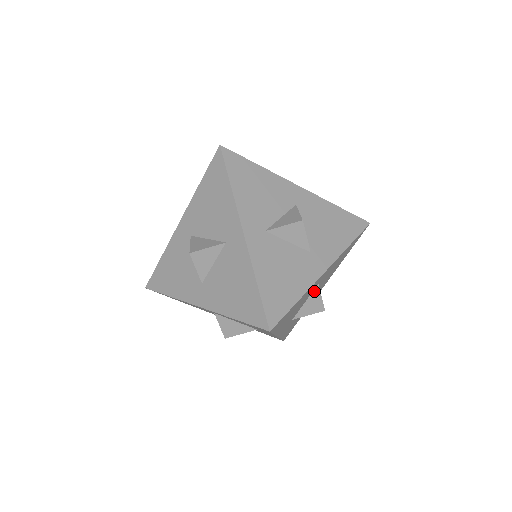
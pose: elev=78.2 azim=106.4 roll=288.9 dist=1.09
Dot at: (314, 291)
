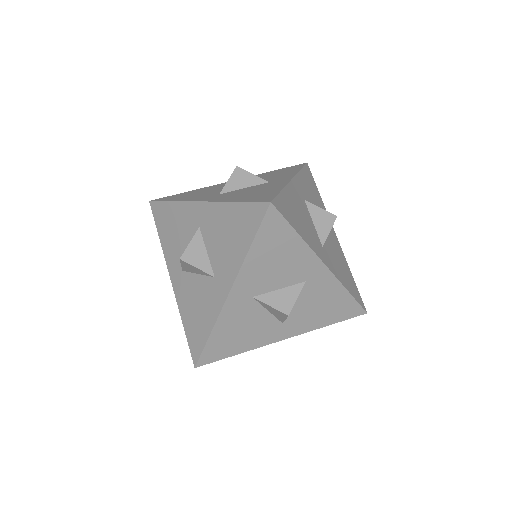
Dot at: (296, 285)
